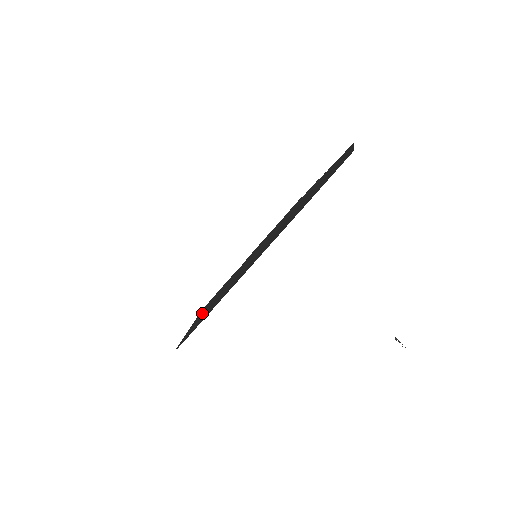
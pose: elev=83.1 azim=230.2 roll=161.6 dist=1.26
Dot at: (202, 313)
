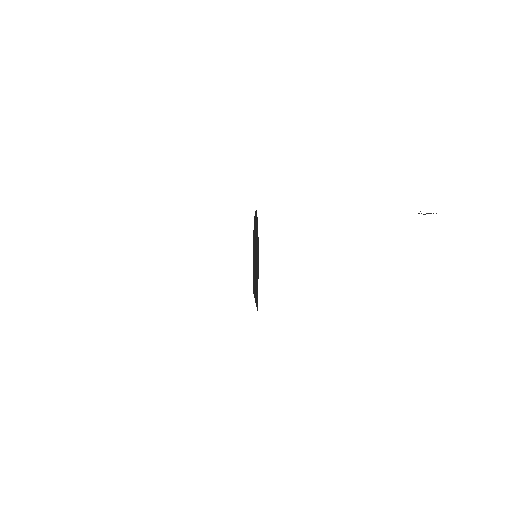
Dot at: (253, 248)
